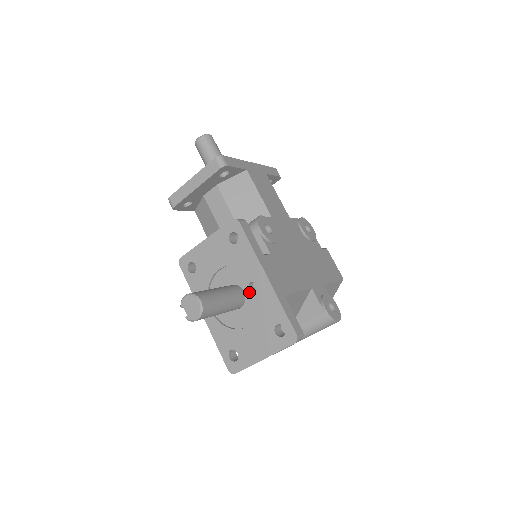
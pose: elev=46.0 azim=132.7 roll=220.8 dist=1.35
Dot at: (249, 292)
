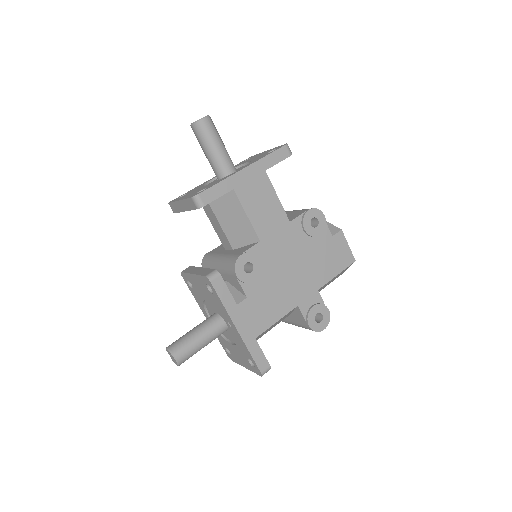
Dot at: (229, 326)
